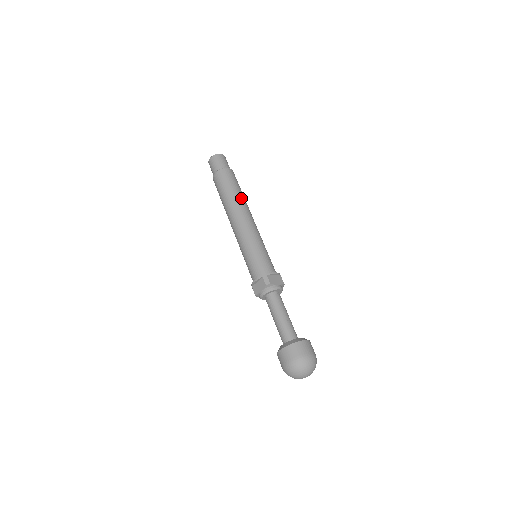
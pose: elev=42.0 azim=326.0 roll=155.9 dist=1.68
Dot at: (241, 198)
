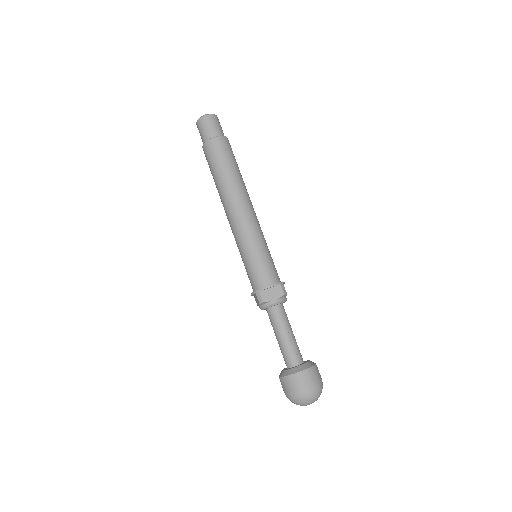
Dot at: (231, 182)
